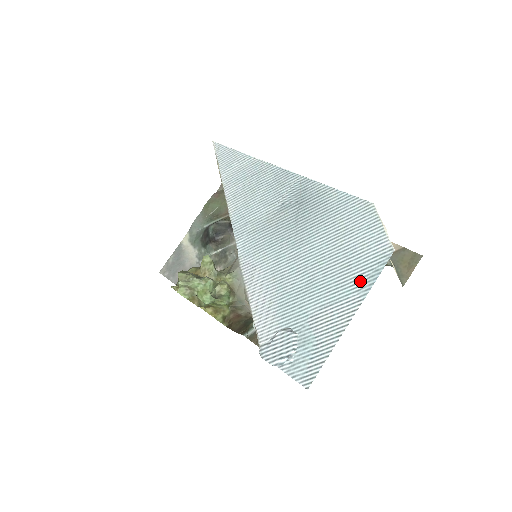
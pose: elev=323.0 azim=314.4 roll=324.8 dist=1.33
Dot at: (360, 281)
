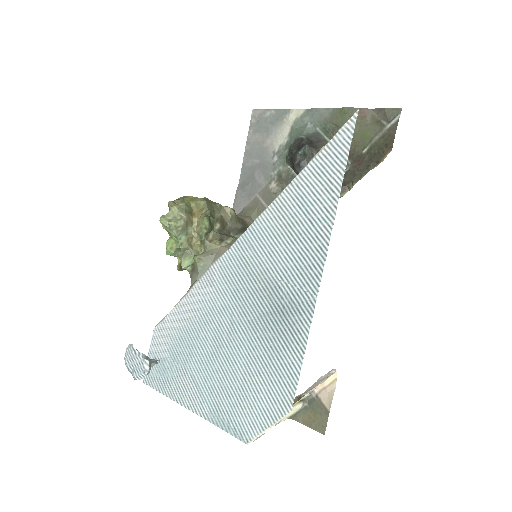
Dot at: (218, 412)
